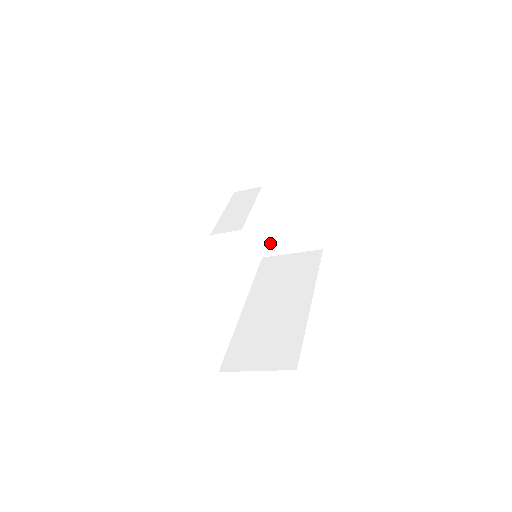
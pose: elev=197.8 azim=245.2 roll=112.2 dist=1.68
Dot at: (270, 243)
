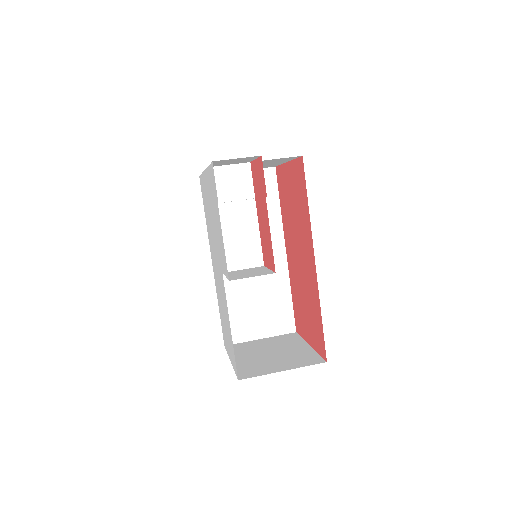
Dot at: occluded
